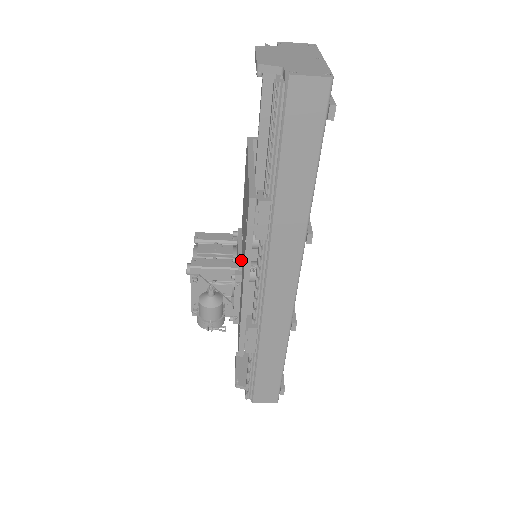
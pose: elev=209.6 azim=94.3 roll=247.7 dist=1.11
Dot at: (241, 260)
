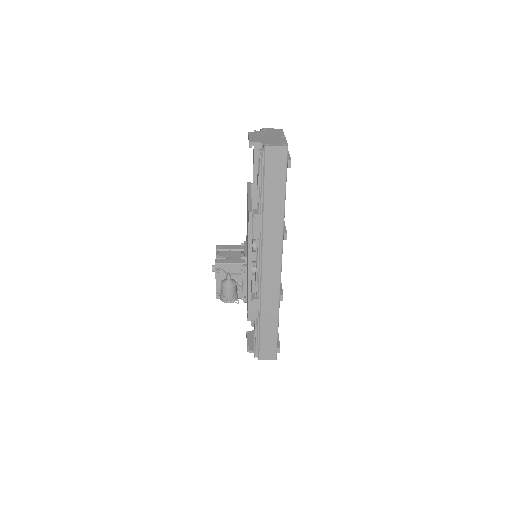
Dot at: (246, 257)
